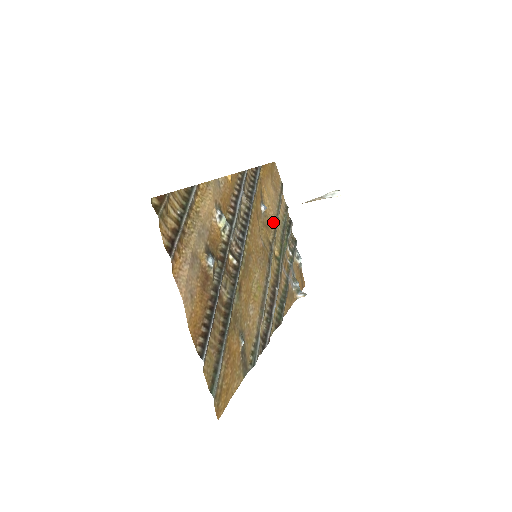
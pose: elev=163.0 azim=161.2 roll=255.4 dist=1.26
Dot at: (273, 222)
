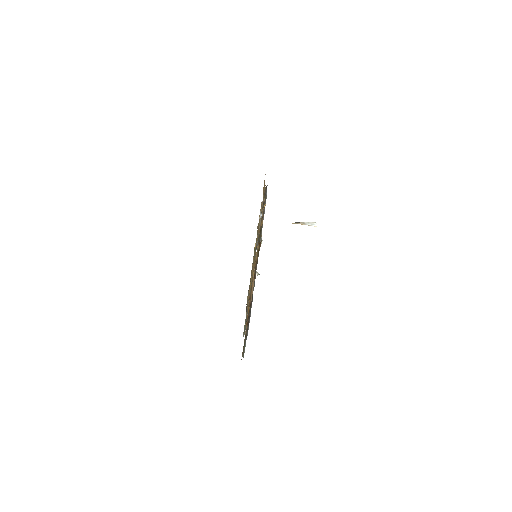
Dot at: (259, 223)
